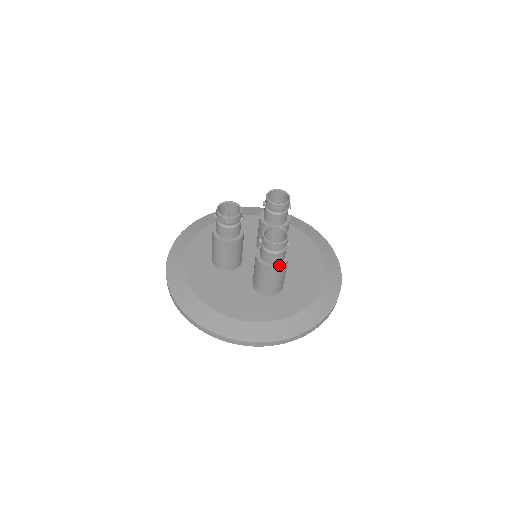
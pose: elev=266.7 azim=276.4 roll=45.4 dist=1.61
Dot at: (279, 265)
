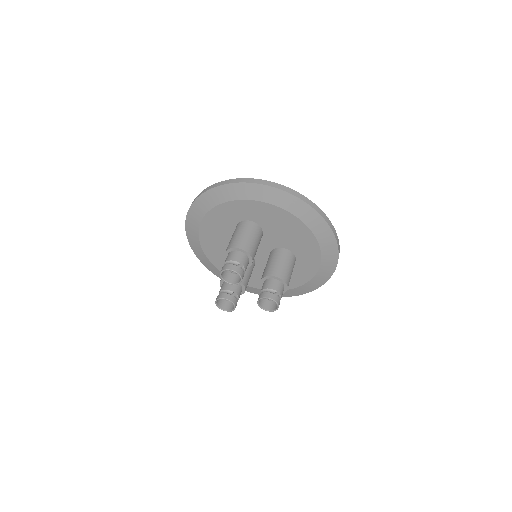
Dot at: (286, 290)
